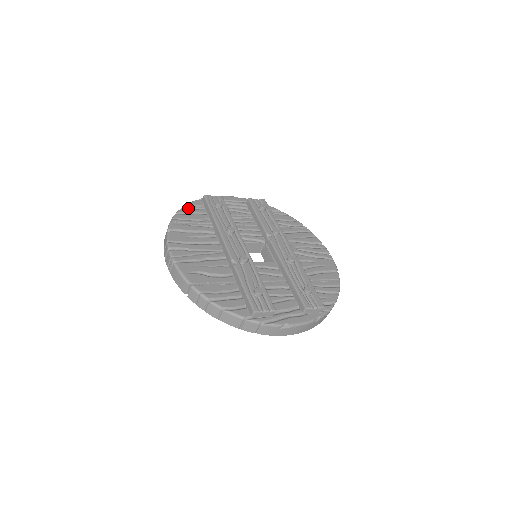
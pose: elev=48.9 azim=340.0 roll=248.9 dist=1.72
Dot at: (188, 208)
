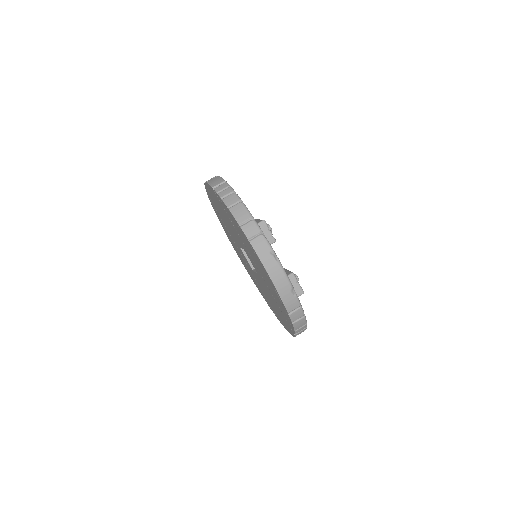
Dot at: occluded
